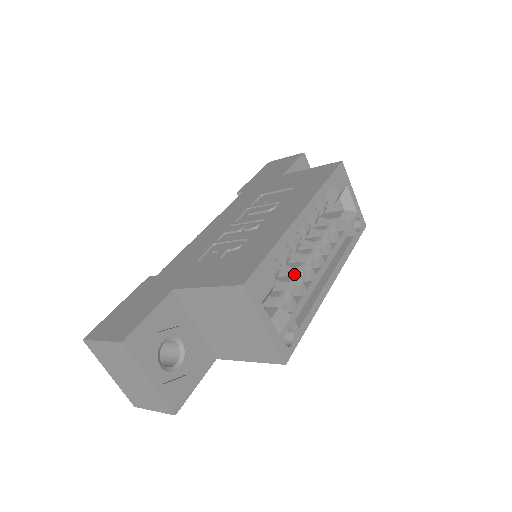
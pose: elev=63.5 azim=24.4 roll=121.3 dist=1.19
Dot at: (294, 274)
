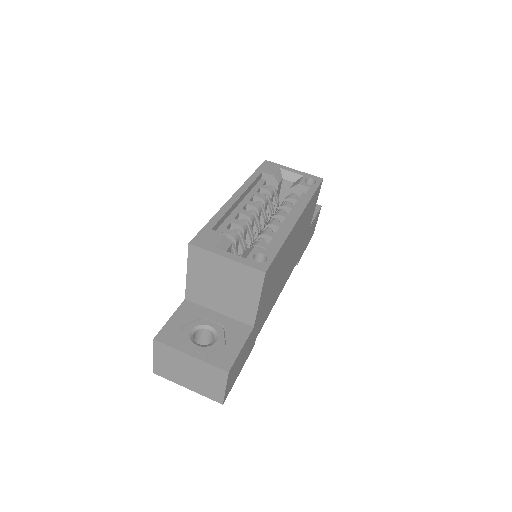
Dot at: occluded
